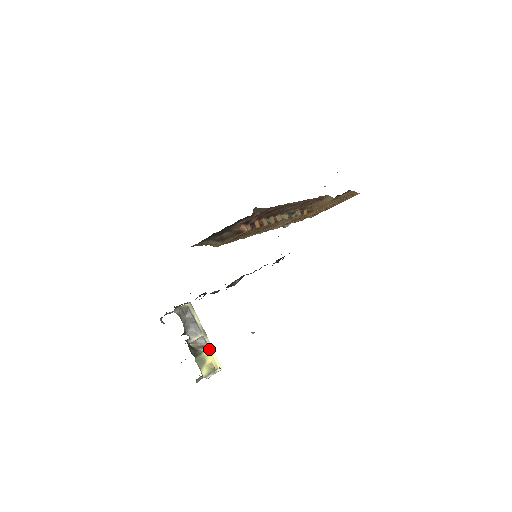
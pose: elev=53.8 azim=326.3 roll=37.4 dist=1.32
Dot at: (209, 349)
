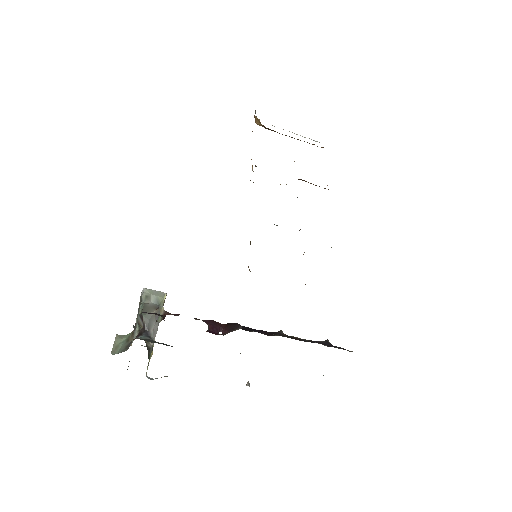
Dot at: occluded
